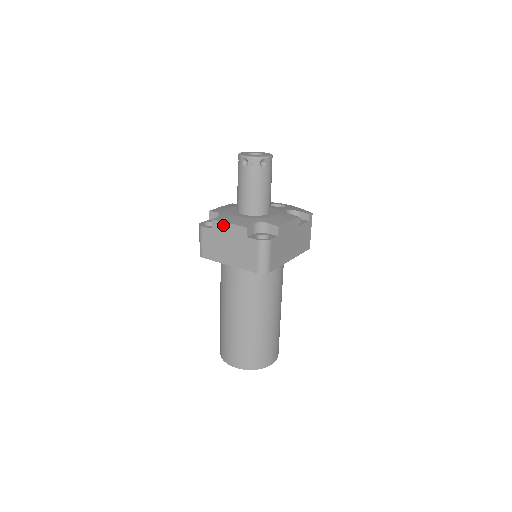
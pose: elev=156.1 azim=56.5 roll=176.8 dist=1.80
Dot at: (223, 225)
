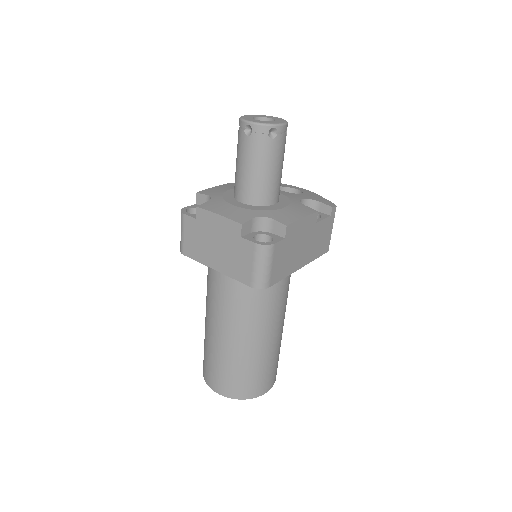
Dot at: (211, 216)
